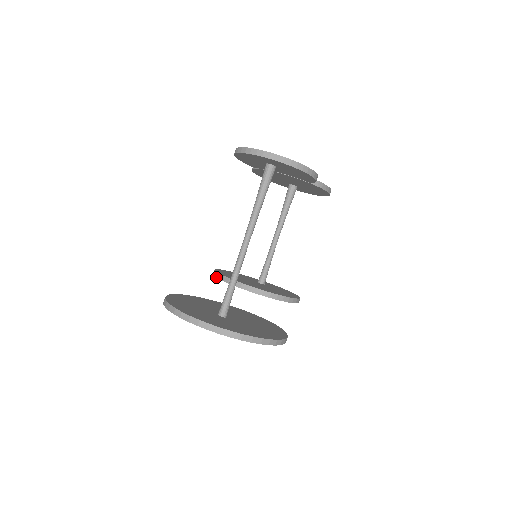
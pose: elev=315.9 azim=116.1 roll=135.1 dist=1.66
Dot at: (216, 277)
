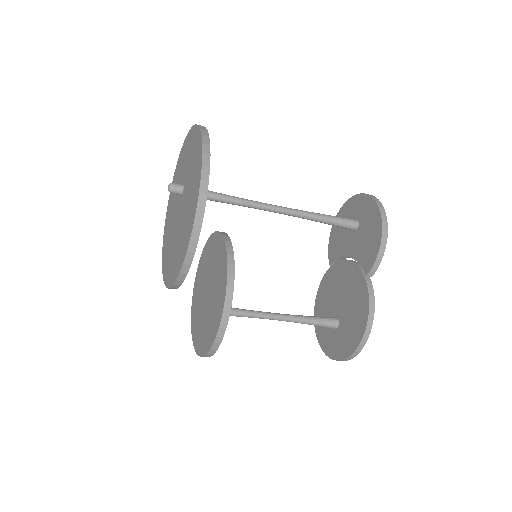
Dot at: (206, 244)
